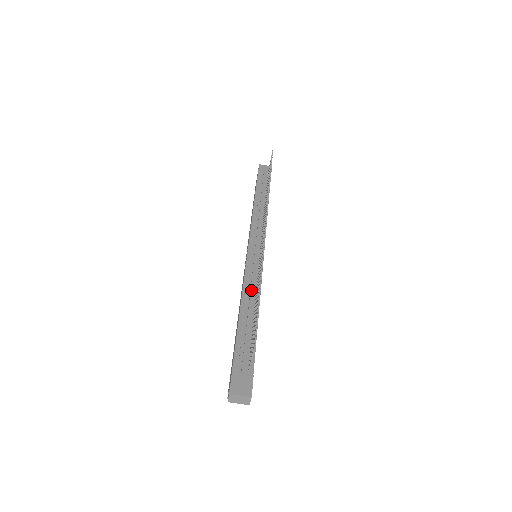
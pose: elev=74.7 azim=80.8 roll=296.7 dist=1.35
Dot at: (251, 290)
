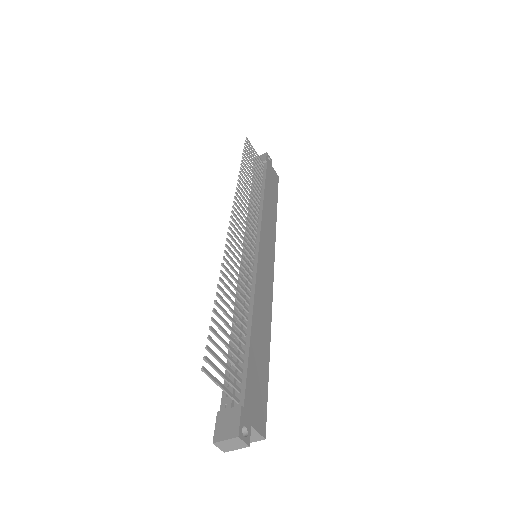
Dot at: (242, 299)
